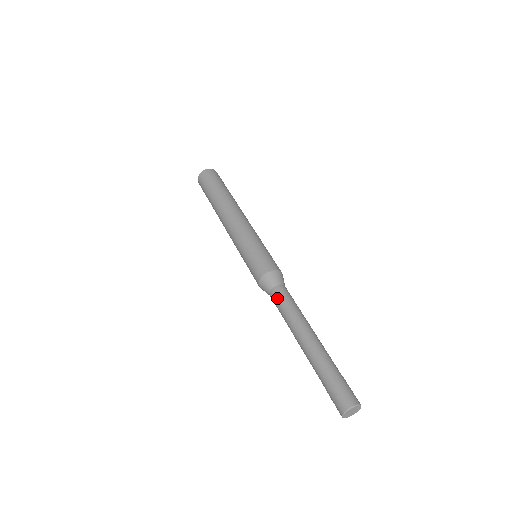
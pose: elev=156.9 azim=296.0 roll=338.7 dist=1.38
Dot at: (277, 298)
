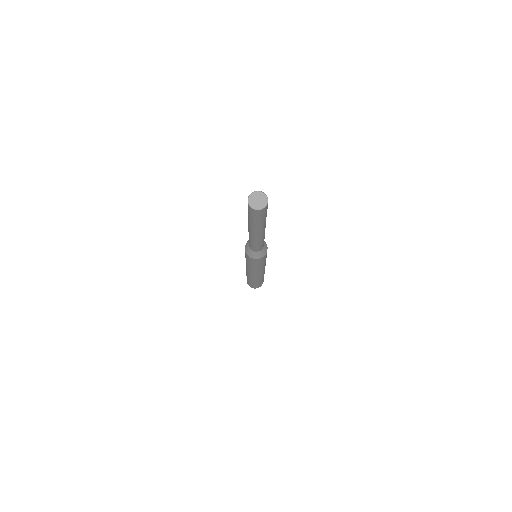
Dot at: occluded
